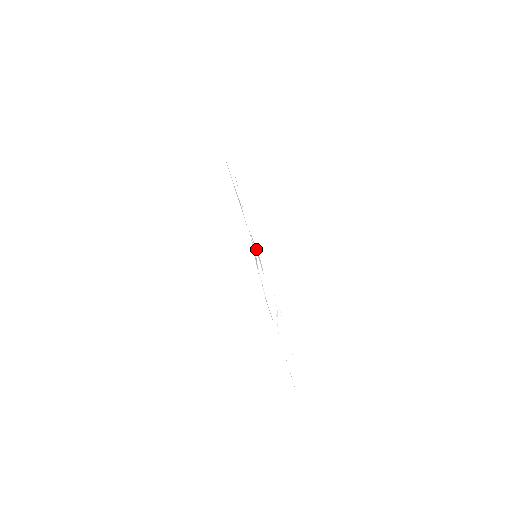
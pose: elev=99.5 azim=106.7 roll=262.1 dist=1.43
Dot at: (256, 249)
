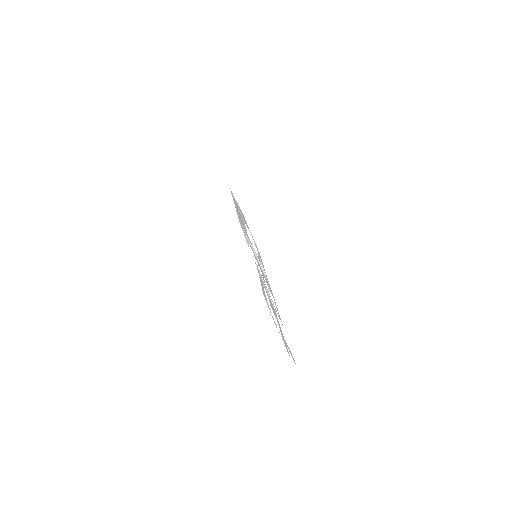
Dot at: (245, 235)
